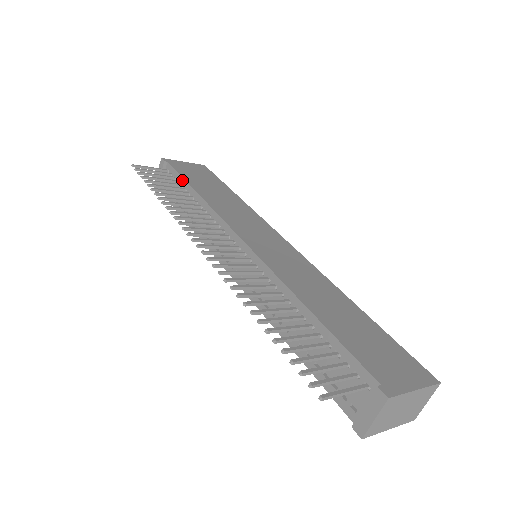
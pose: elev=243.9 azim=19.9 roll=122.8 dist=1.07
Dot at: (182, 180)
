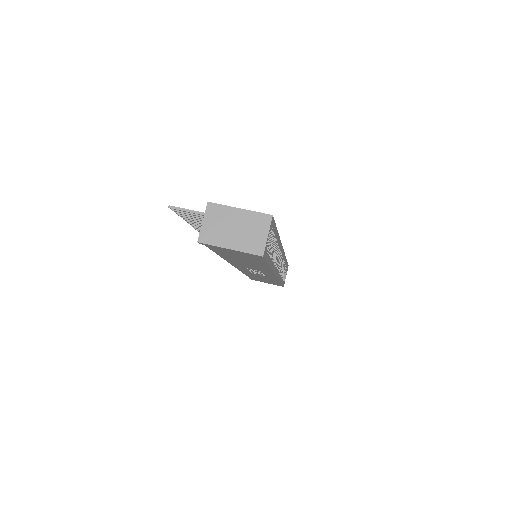
Dot at: occluded
